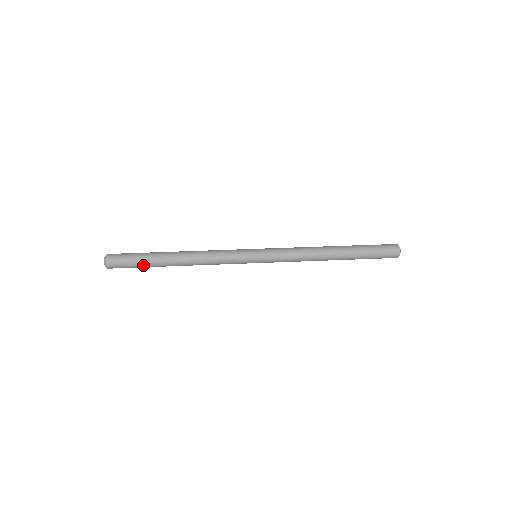
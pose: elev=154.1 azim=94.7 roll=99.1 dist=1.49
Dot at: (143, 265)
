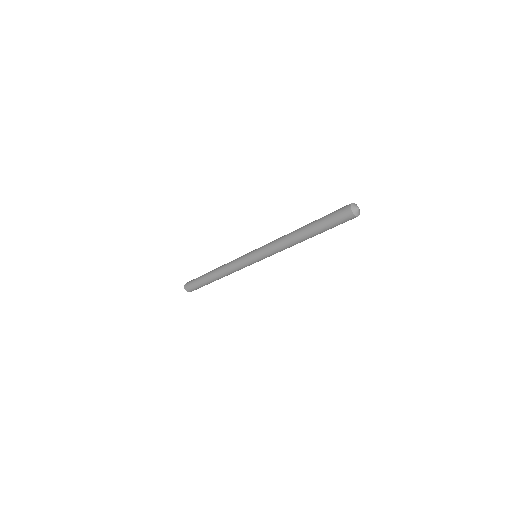
Dot at: (201, 285)
